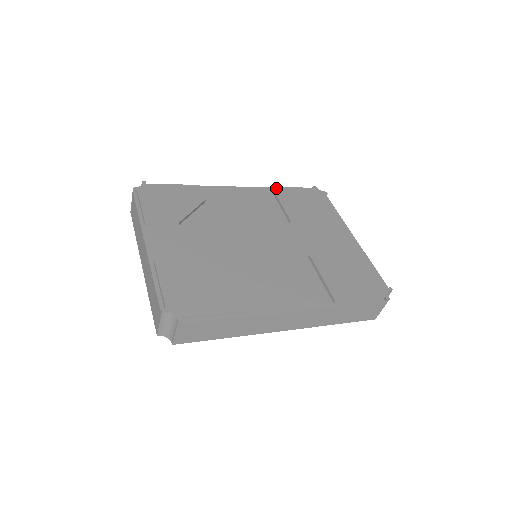
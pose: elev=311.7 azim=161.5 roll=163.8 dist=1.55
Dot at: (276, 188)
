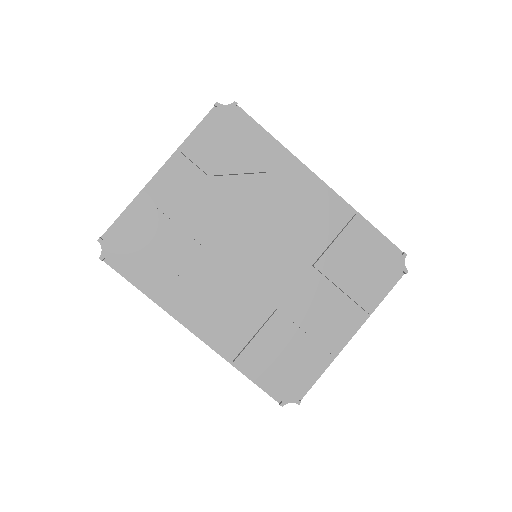
Dot at: (358, 220)
